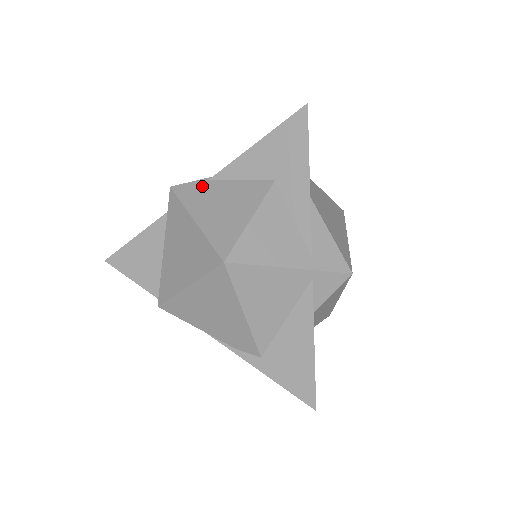
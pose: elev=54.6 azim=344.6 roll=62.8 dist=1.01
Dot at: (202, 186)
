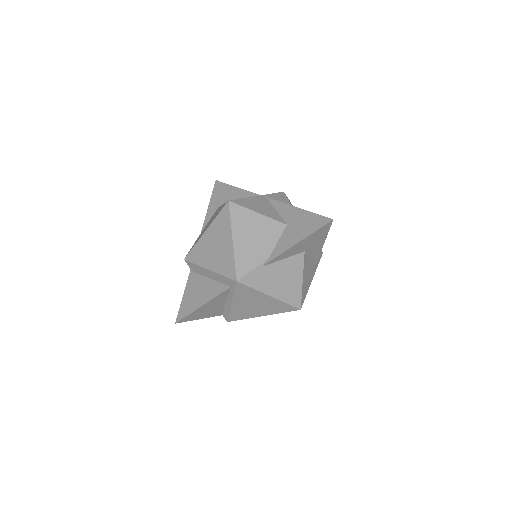
Dot at: (261, 272)
